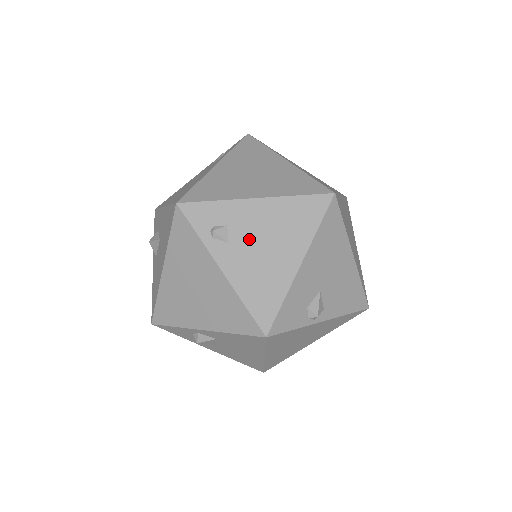
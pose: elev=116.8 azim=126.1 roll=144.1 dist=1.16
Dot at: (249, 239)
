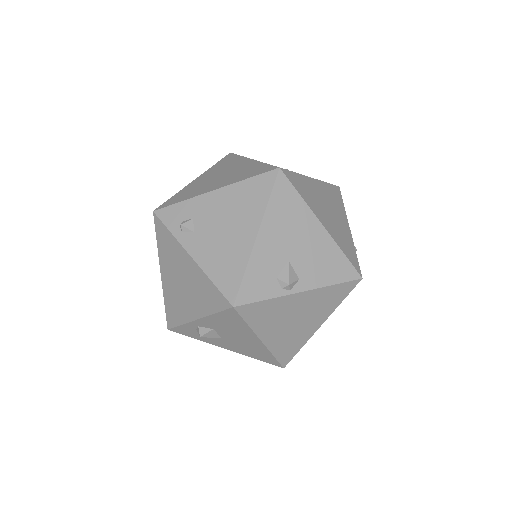
Dot at: (211, 225)
